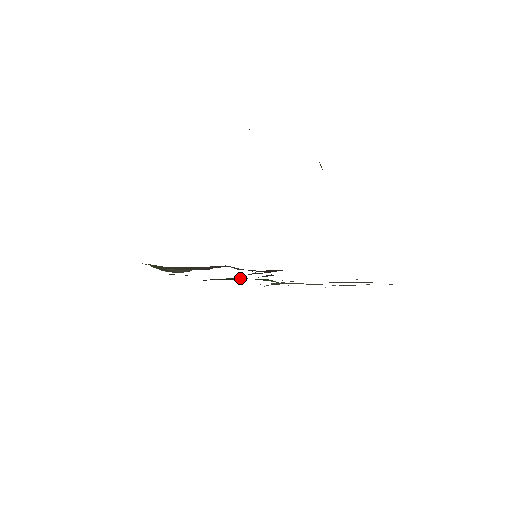
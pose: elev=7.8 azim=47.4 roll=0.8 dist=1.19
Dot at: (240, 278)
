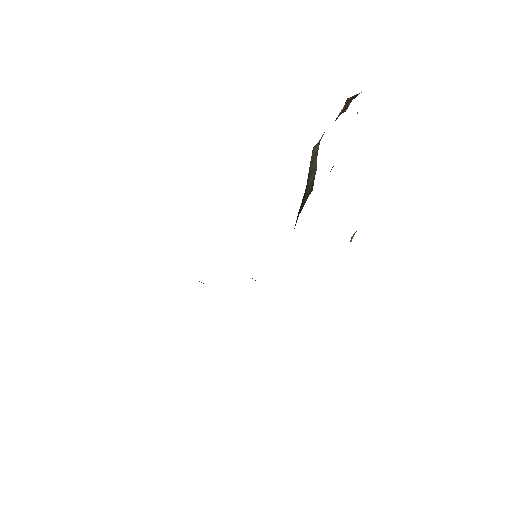
Dot at: occluded
